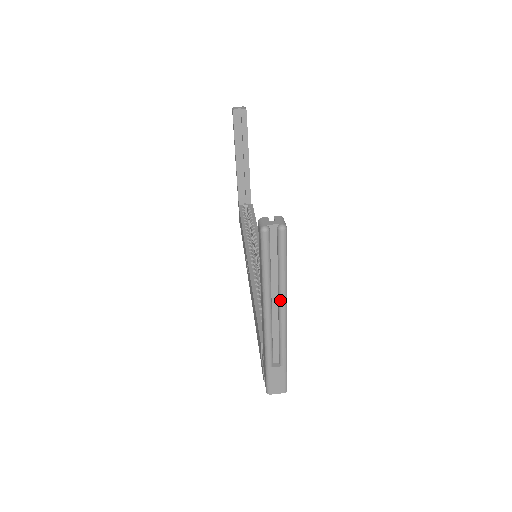
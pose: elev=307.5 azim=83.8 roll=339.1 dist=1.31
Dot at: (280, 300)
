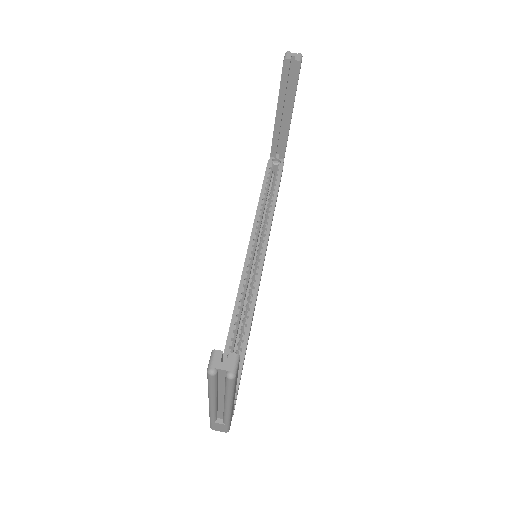
Dot at: (225, 402)
